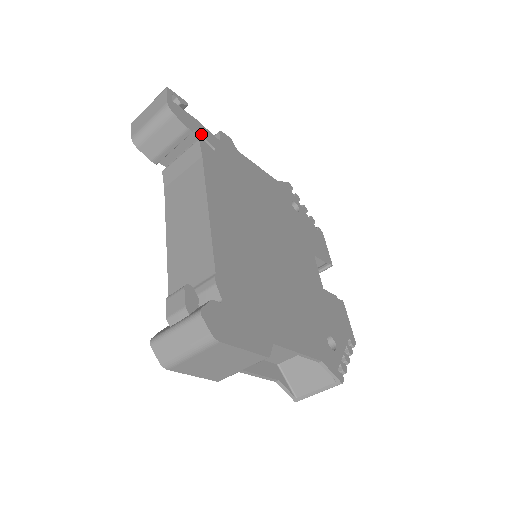
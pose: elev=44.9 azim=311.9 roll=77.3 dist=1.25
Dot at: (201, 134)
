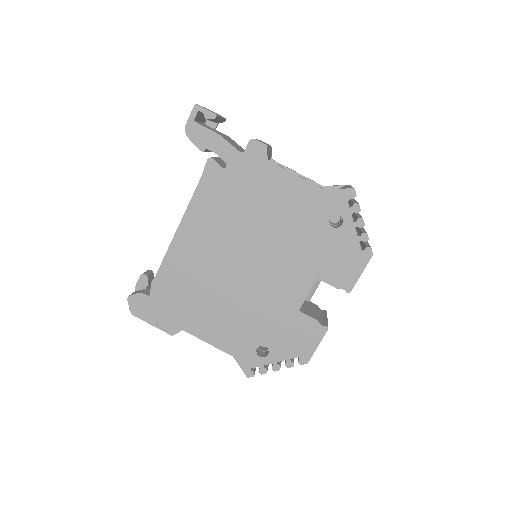
Dot at: (215, 152)
